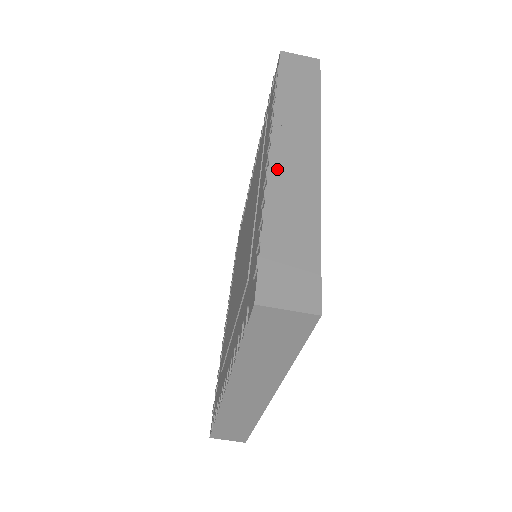
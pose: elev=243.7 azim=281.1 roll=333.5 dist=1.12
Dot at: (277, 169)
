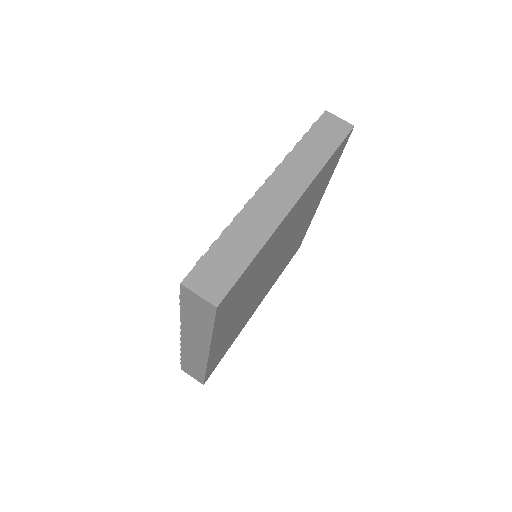
Dot at: (256, 203)
